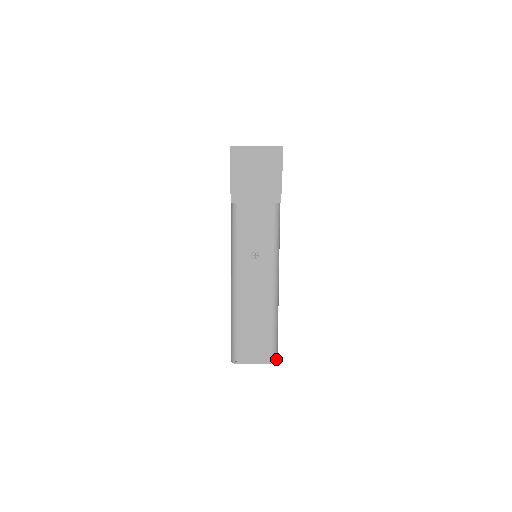
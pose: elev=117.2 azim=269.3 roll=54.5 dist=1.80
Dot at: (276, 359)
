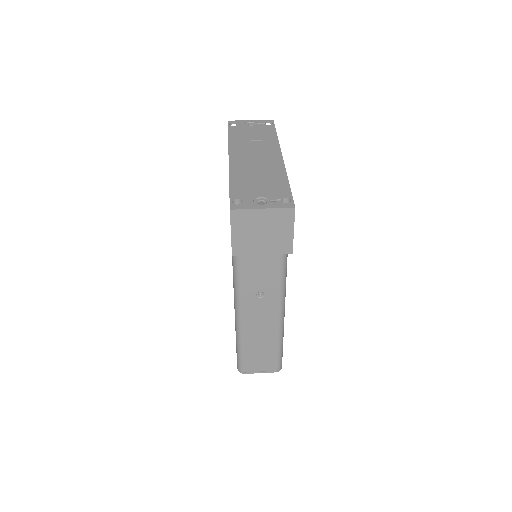
Dot at: (281, 367)
